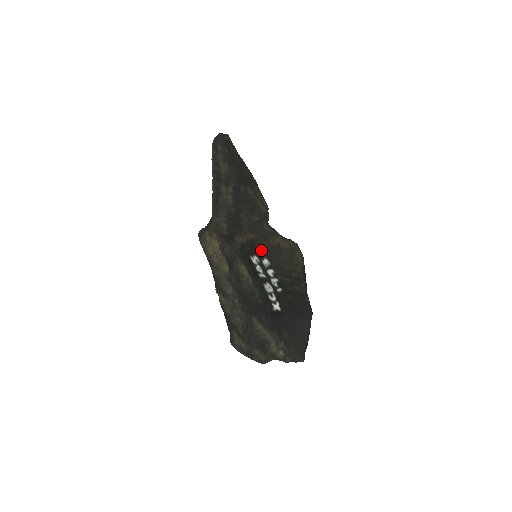
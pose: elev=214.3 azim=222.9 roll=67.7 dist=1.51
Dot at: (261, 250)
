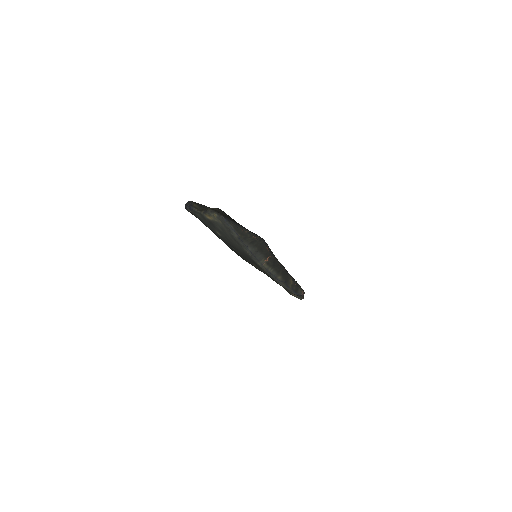
Dot at: occluded
